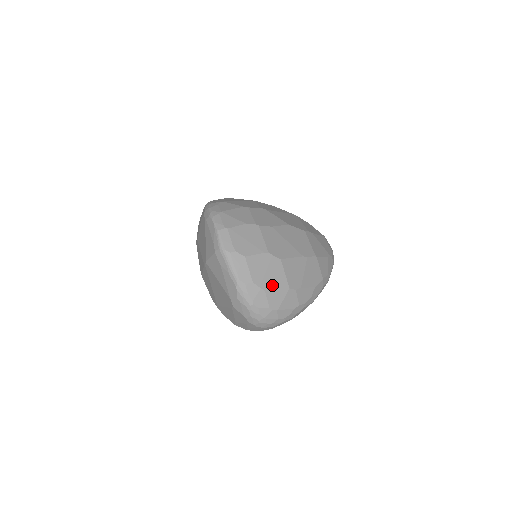
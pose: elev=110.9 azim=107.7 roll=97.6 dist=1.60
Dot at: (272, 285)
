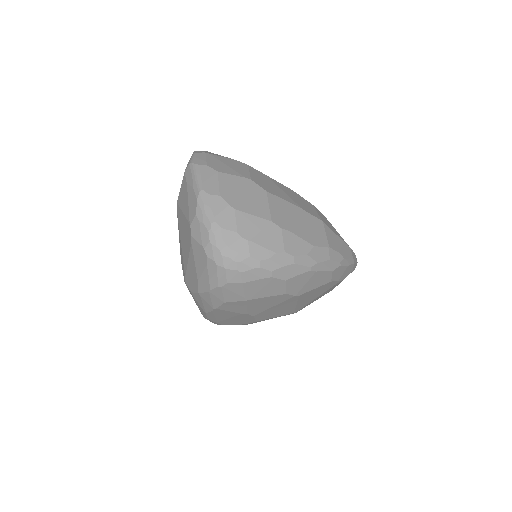
Dot at: (247, 208)
